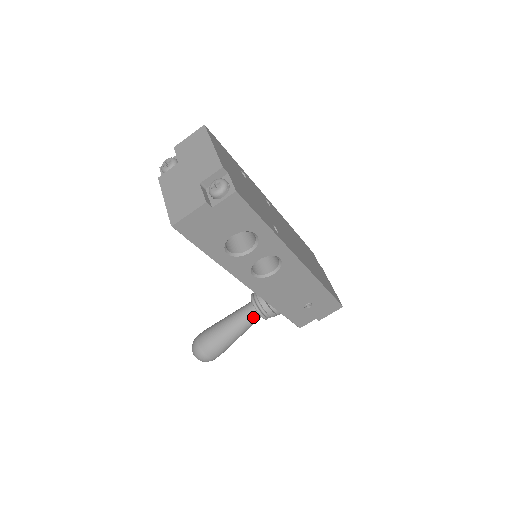
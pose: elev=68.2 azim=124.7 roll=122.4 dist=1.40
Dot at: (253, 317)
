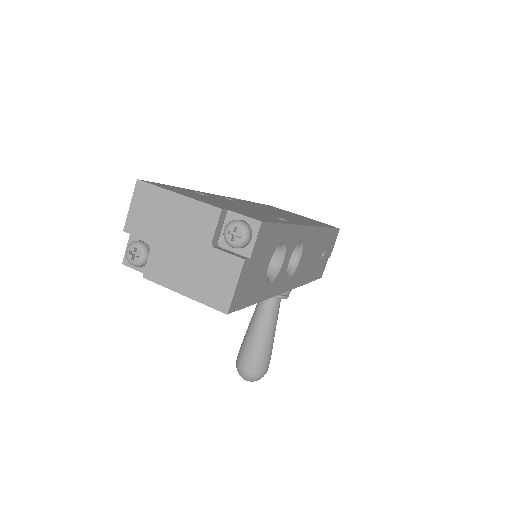
Dot at: (276, 305)
